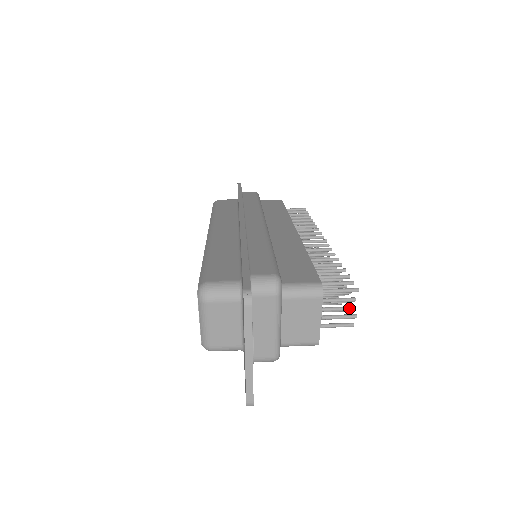
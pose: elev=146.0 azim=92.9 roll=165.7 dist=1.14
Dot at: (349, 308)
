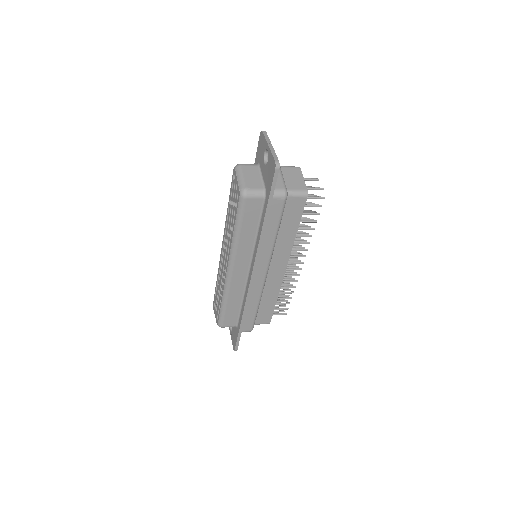
Dot at: (319, 196)
